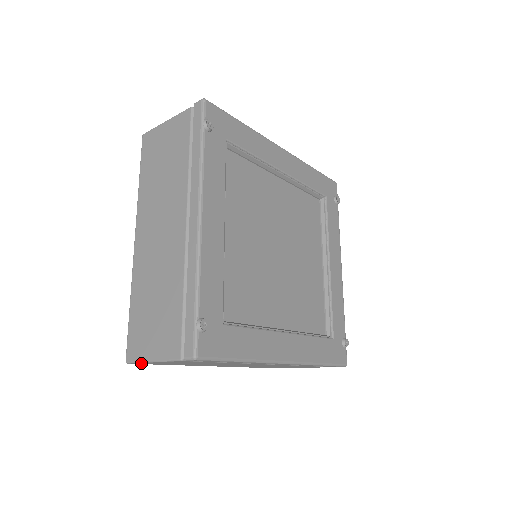
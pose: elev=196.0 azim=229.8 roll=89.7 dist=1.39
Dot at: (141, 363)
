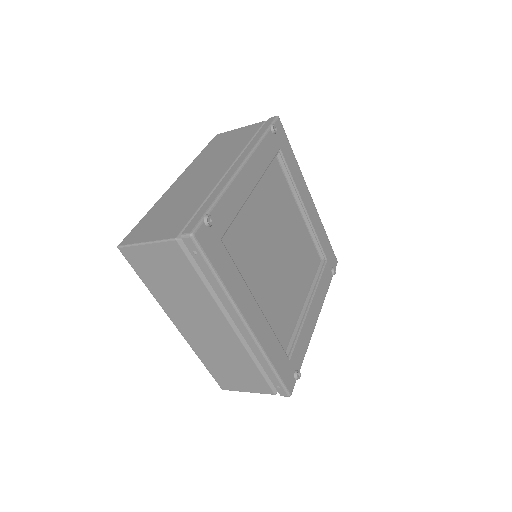
Dot at: (131, 251)
